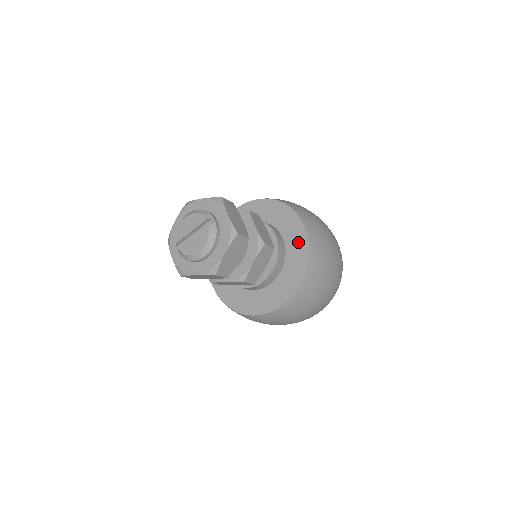
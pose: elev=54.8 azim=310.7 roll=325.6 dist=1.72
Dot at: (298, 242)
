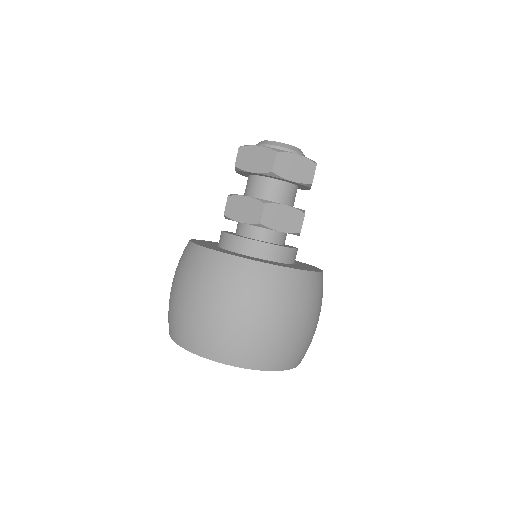
Dot at: (309, 268)
